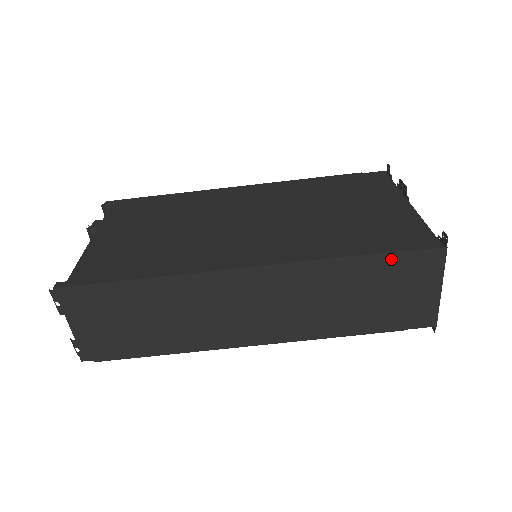
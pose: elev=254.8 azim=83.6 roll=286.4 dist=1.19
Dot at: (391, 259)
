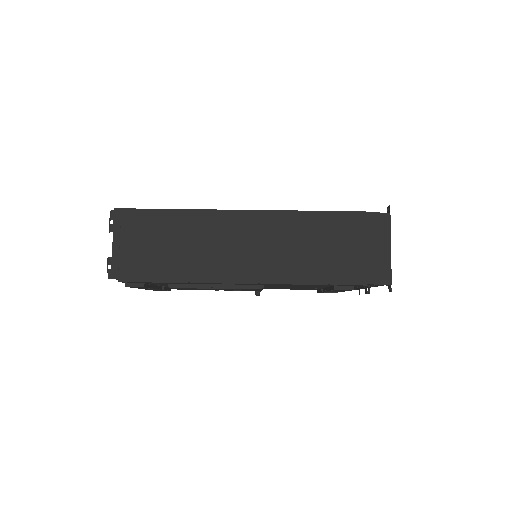
Dot at: (352, 217)
